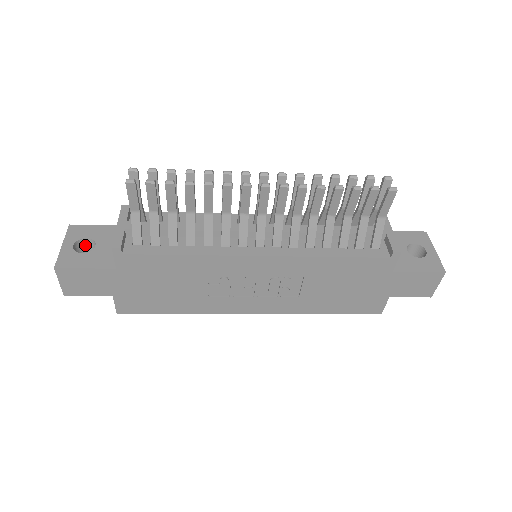
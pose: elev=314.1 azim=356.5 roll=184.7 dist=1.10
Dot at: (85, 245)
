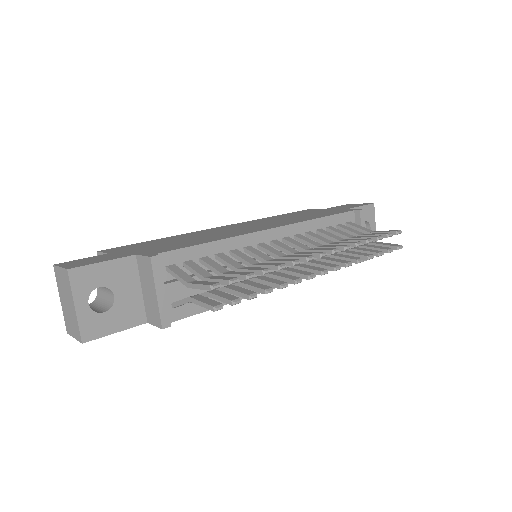
Dot at: occluded
